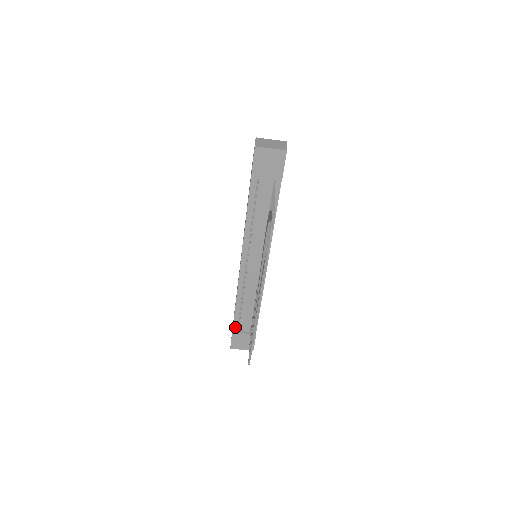
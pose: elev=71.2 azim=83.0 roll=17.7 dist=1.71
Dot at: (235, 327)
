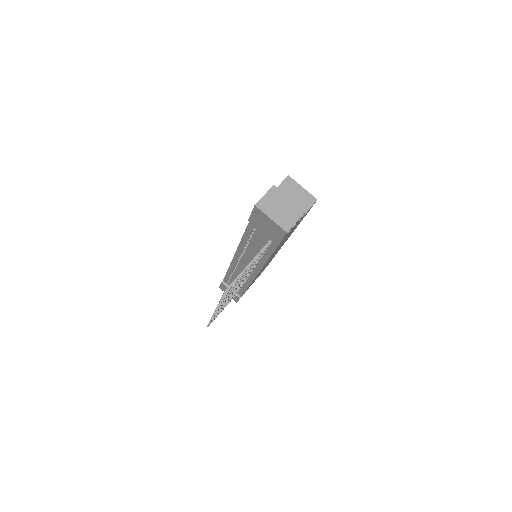
Dot at: (225, 281)
